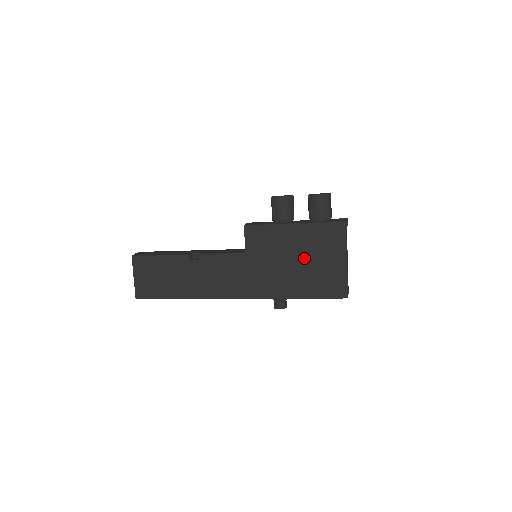
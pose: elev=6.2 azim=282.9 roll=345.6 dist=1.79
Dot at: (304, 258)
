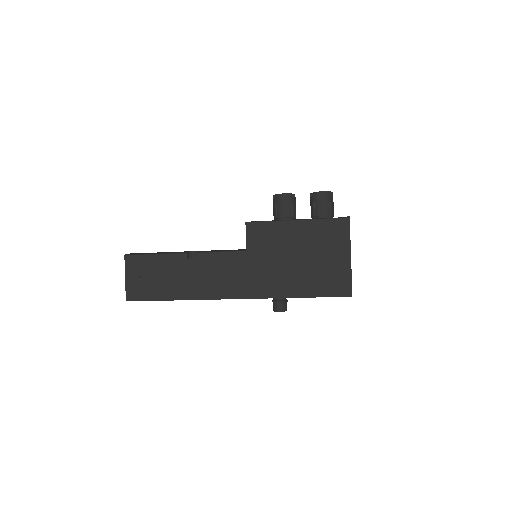
Dot at: (307, 255)
